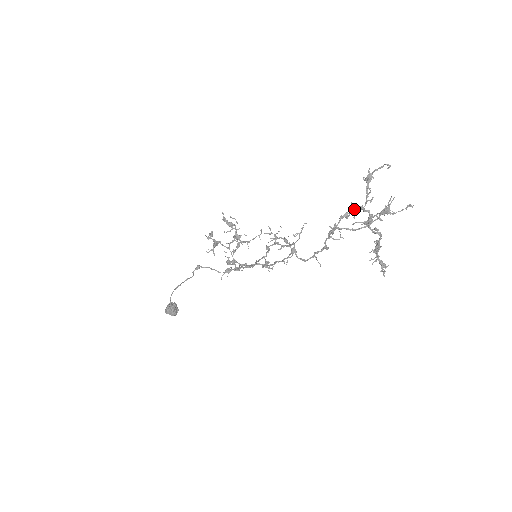
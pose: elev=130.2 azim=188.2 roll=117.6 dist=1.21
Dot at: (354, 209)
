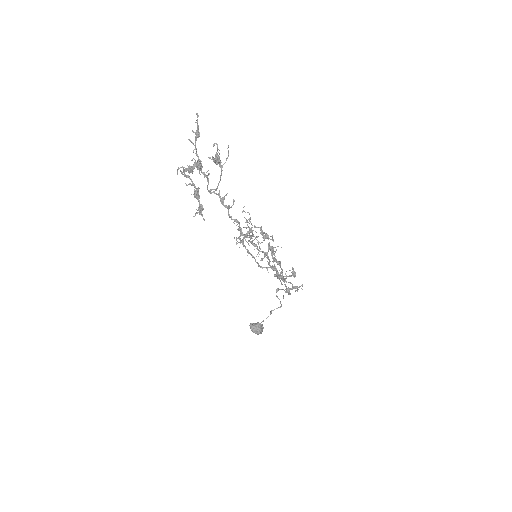
Dot at: (198, 165)
